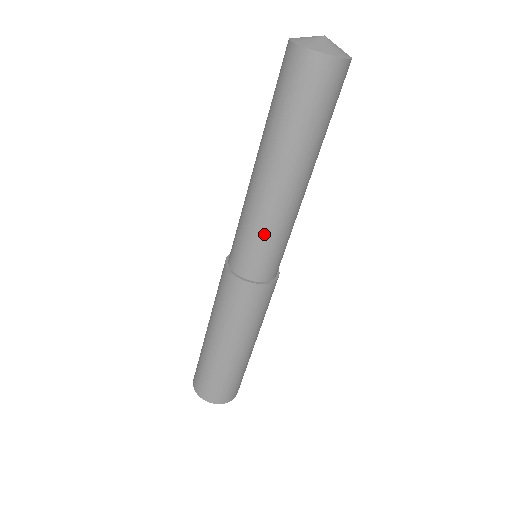
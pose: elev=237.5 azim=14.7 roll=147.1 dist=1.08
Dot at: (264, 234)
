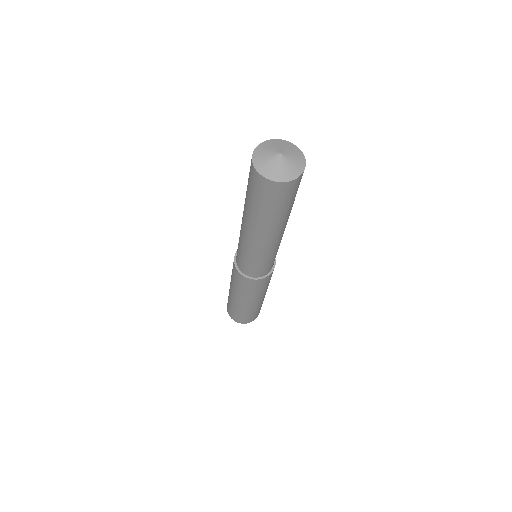
Dot at: (273, 255)
